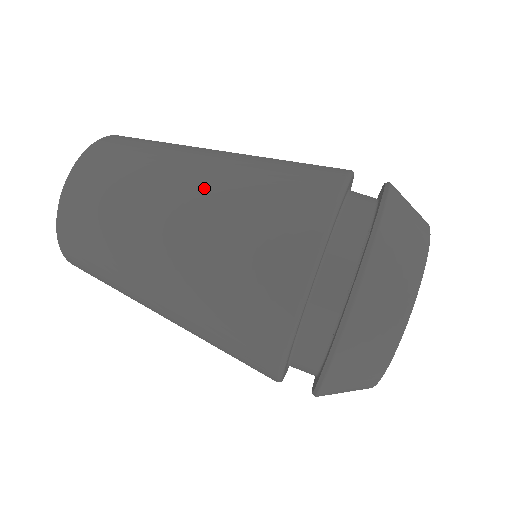
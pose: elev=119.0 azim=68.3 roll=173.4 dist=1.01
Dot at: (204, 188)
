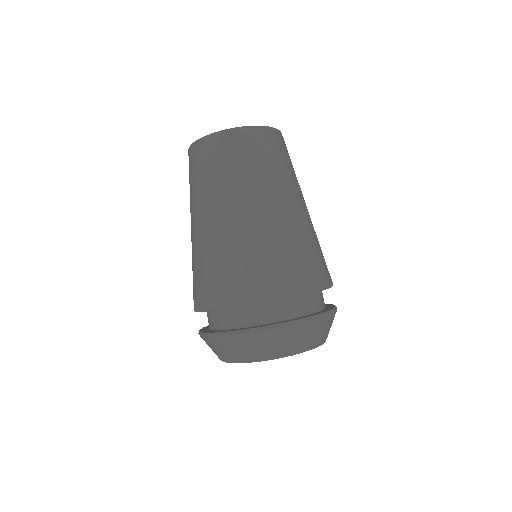
Dot at: (212, 228)
